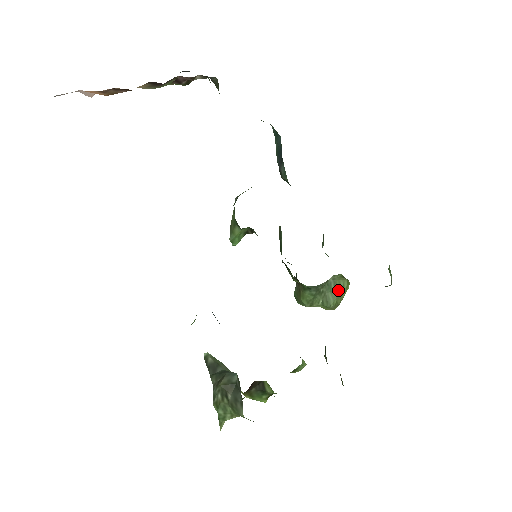
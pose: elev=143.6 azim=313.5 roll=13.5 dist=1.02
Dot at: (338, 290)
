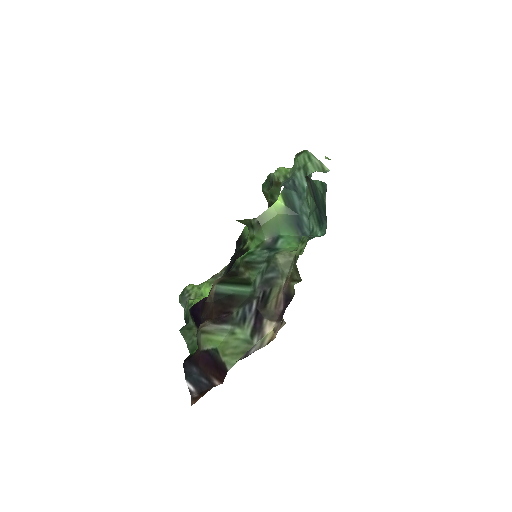
Dot at: occluded
